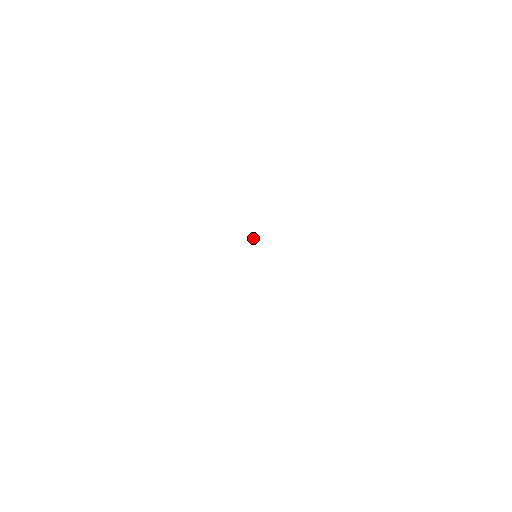
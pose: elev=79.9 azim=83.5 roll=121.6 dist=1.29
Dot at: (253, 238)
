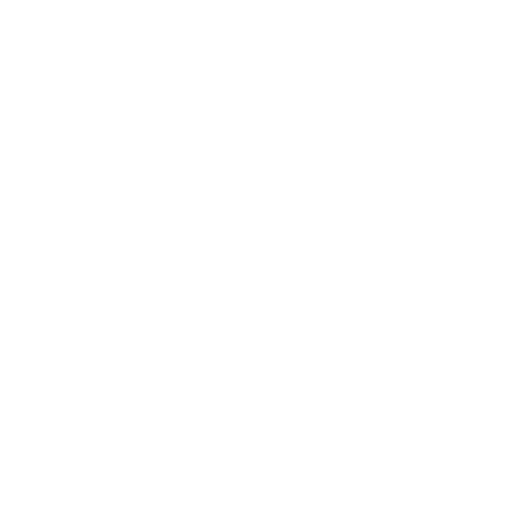
Dot at: (288, 315)
